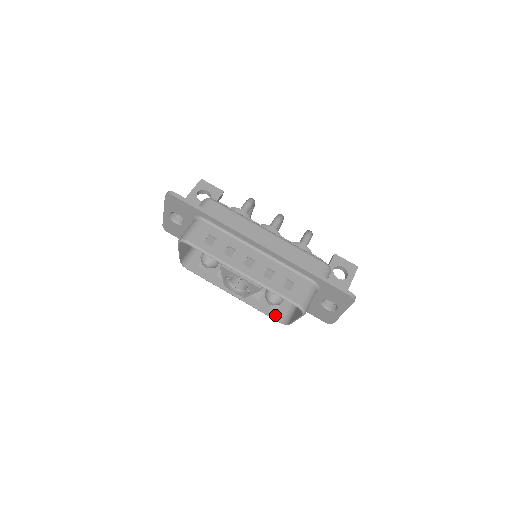
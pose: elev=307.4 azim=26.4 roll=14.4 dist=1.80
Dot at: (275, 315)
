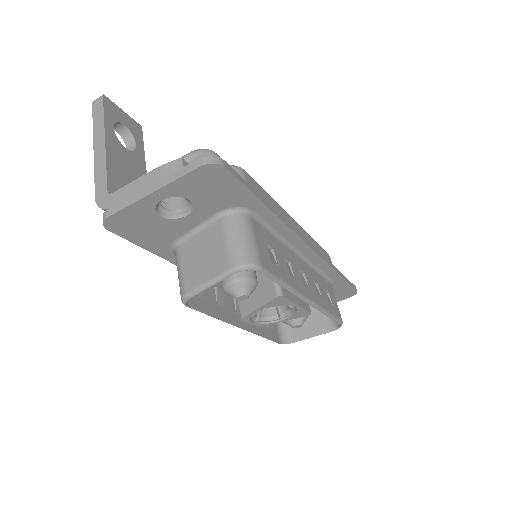
Dot at: (274, 335)
